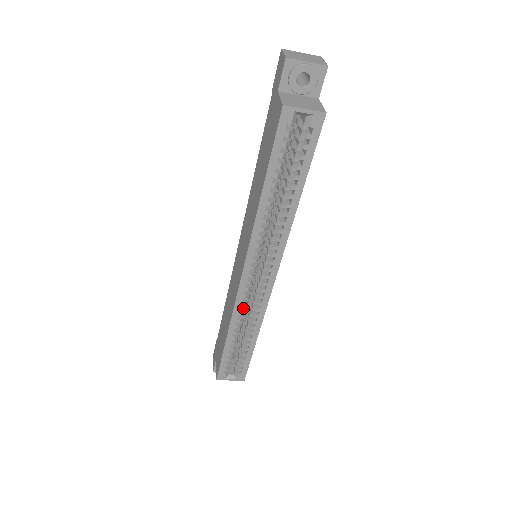
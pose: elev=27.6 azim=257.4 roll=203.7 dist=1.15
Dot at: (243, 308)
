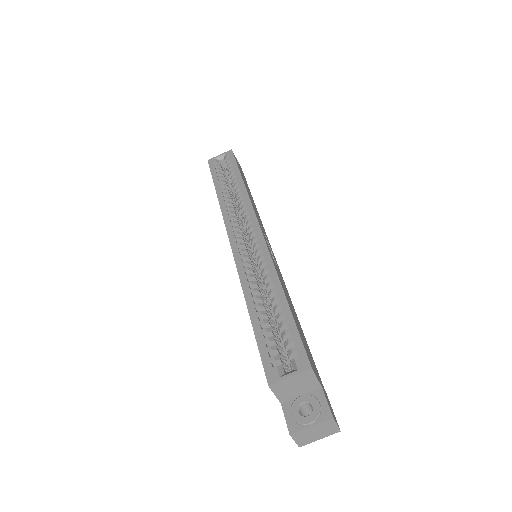
Dot at: (247, 268)
